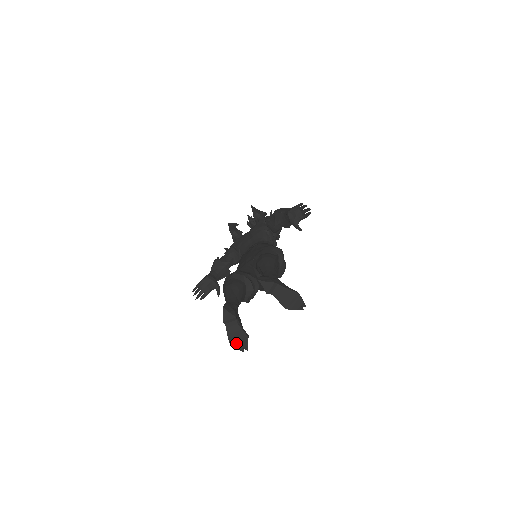
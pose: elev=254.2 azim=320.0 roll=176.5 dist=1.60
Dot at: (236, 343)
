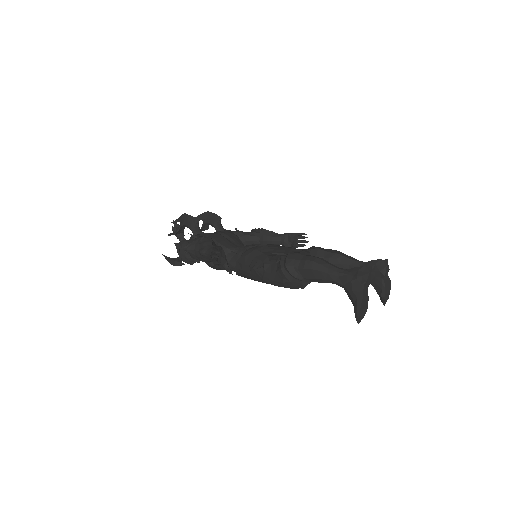
Dot at: (362, 309)
